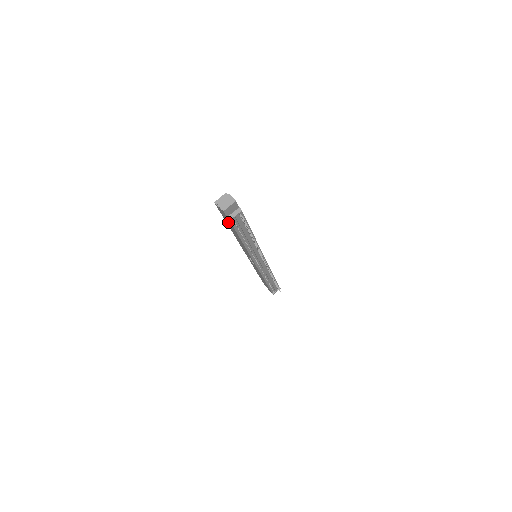
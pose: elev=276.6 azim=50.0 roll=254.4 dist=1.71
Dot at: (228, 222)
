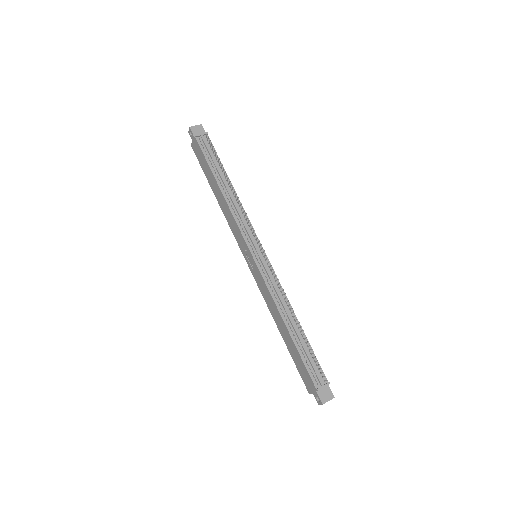
Dot at: (203, 162)
